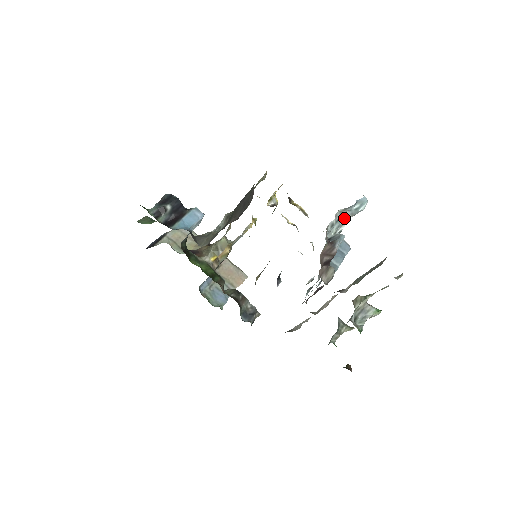
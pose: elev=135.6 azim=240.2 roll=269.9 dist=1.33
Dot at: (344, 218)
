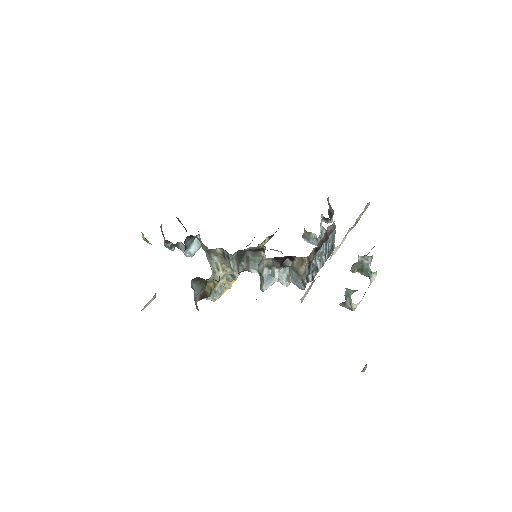
Dot at: occluded
